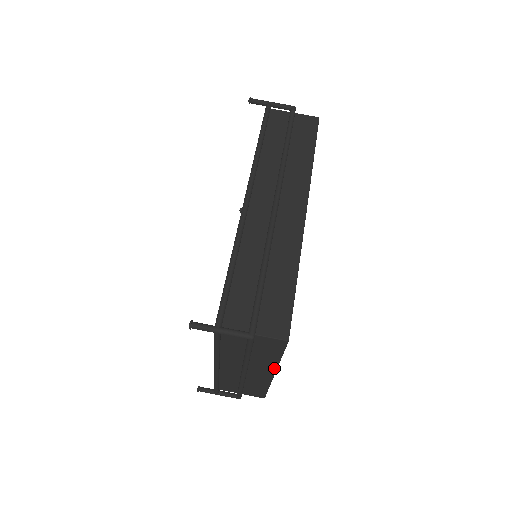
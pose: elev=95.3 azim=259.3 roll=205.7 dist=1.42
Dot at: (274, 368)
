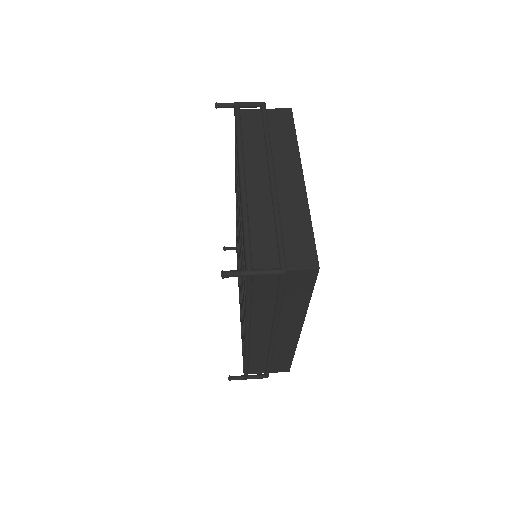
Dot at: (298, 161)
